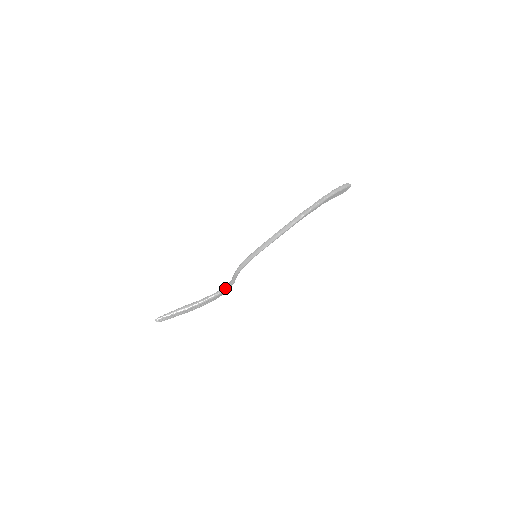
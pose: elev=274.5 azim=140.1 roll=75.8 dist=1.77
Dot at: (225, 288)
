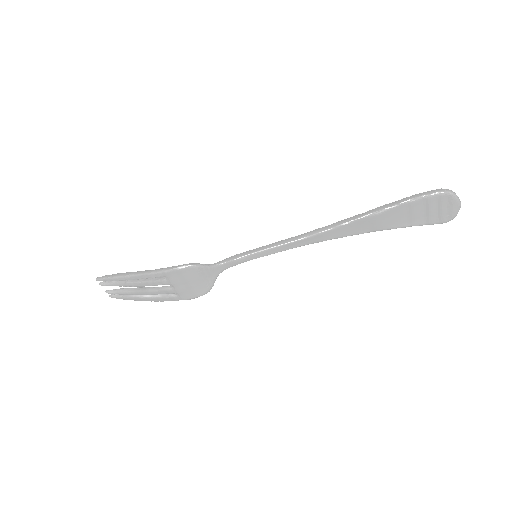
Dot at: (179, 265)
